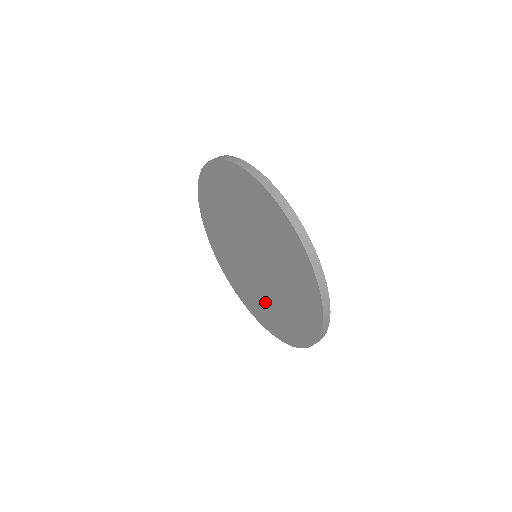
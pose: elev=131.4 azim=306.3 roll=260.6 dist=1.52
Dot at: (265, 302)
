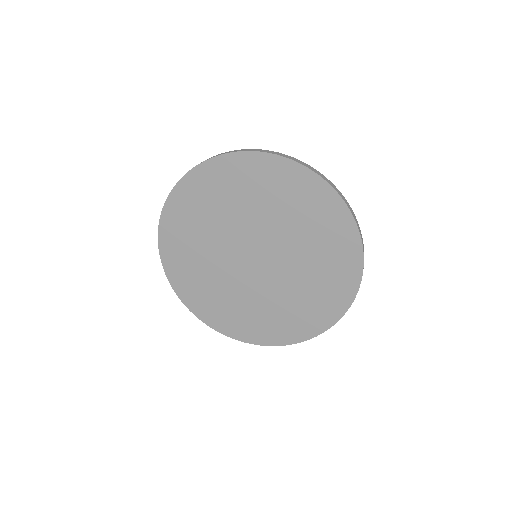
Dot at: (308, 278)
